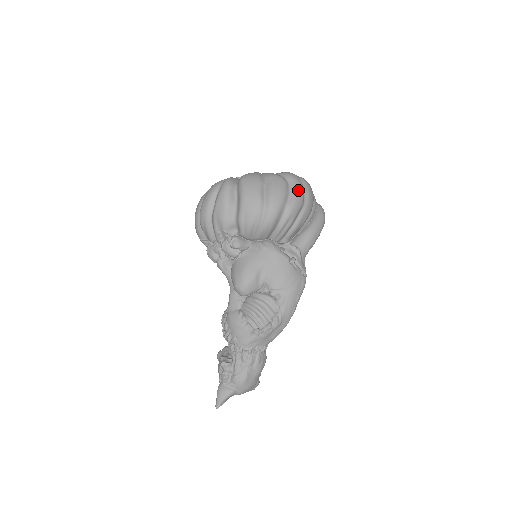
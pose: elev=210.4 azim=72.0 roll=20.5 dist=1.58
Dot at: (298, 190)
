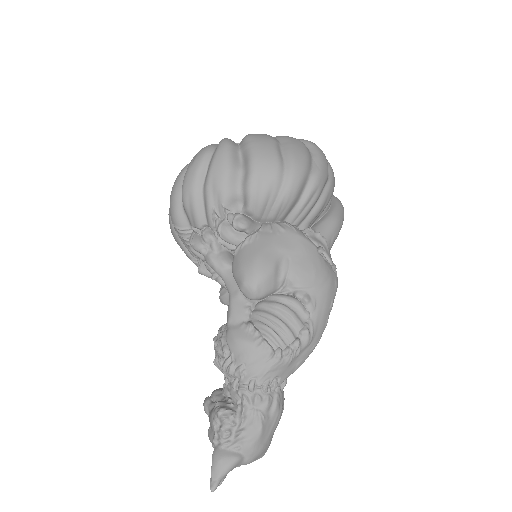
Dot at: (322, 157)
